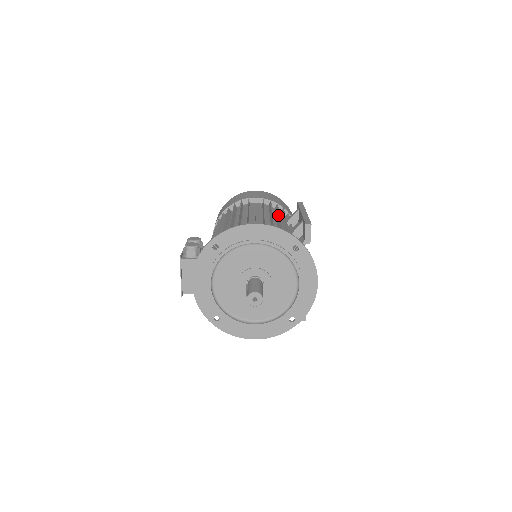
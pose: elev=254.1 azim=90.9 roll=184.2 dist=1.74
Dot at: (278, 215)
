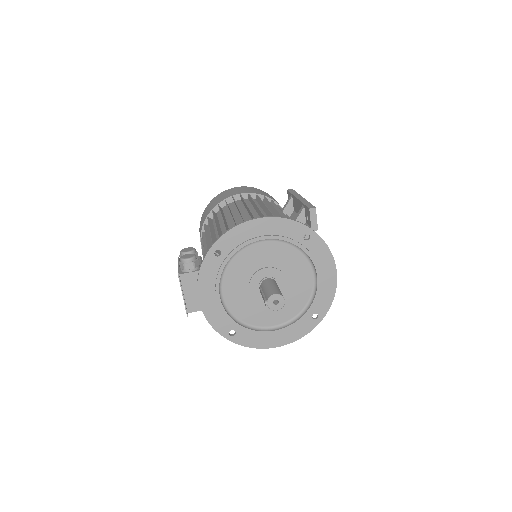
Dot at: (271, 207)
